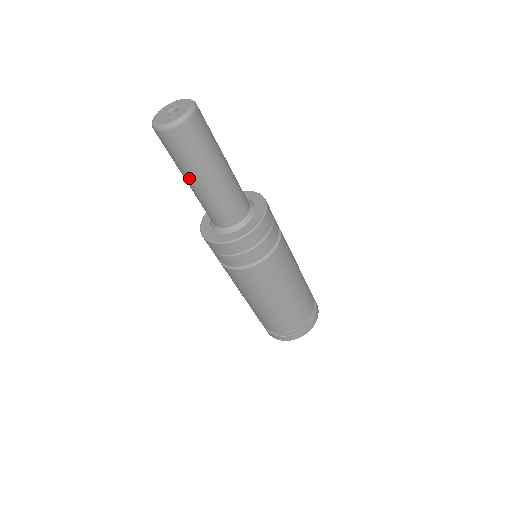
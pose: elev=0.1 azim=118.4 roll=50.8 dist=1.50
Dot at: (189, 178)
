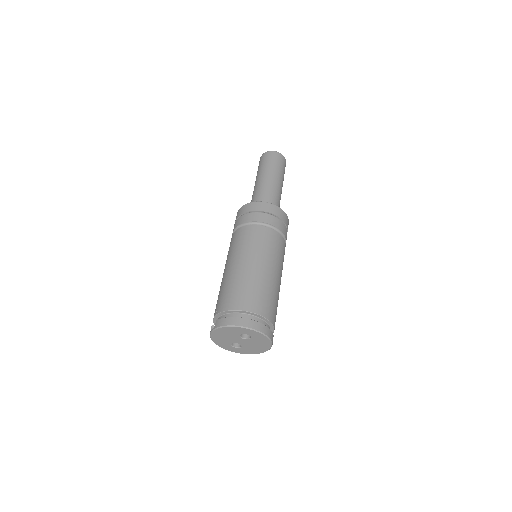
Dot at: (272, 175)
